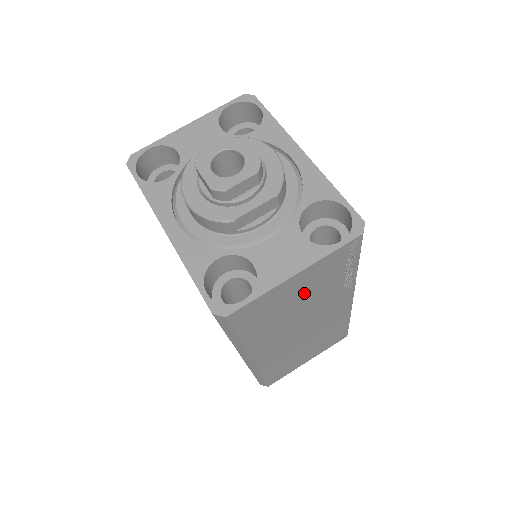
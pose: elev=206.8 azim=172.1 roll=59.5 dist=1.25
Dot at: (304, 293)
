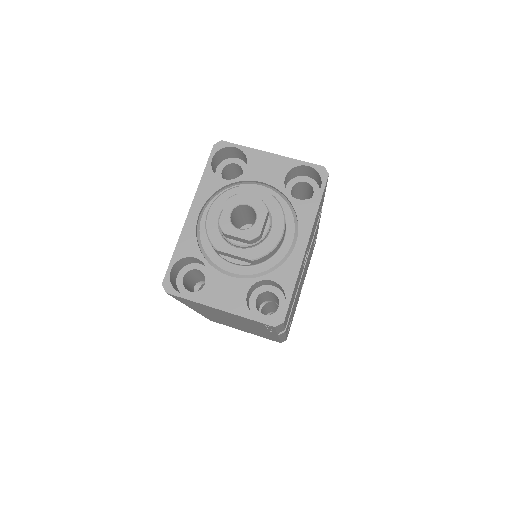
Dot at: (230, 316)
